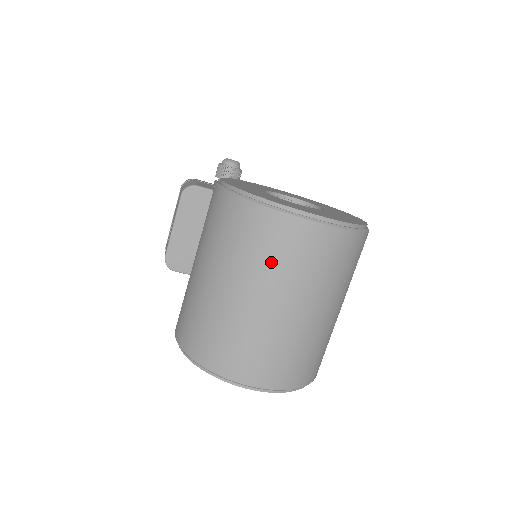
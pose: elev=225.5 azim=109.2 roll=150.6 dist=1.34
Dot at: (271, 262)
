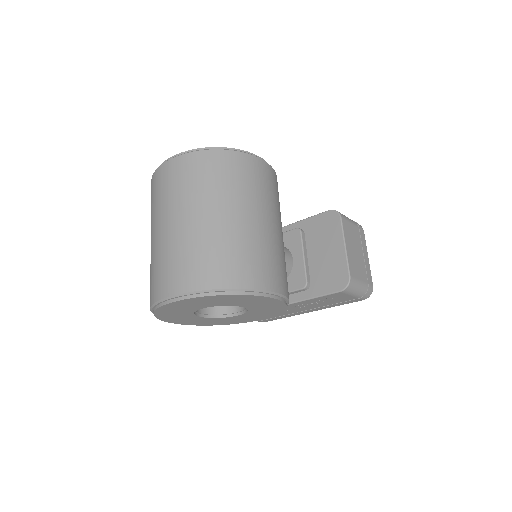
Dot at: (156, 203)
